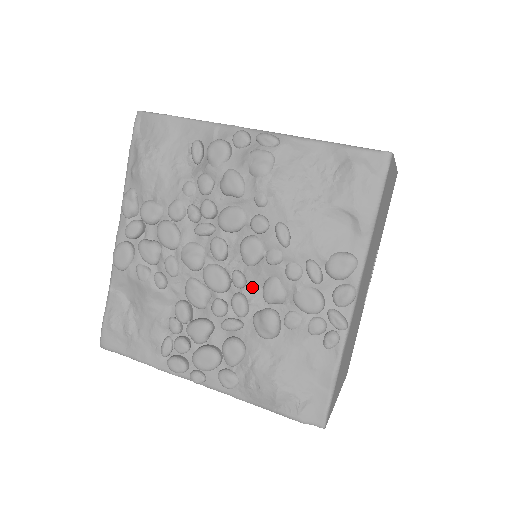
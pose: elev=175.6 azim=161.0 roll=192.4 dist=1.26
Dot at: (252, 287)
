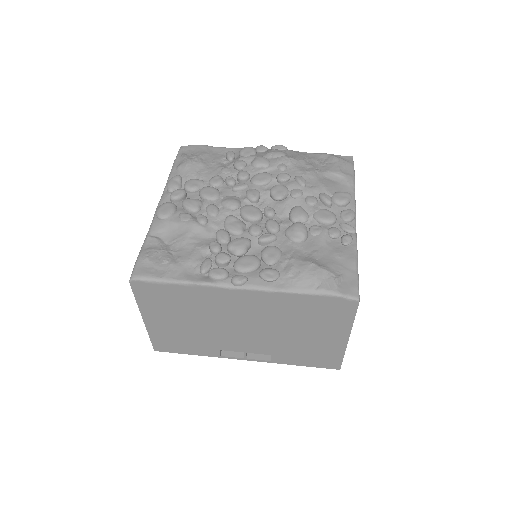
Dot at: (280, 216)
